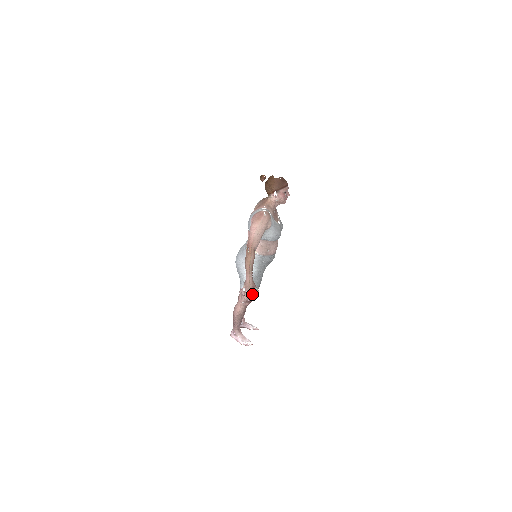
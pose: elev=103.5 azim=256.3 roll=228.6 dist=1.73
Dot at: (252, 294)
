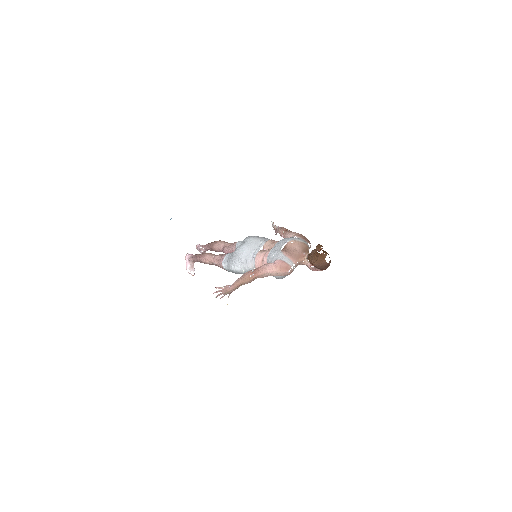
Dot at: occluded
